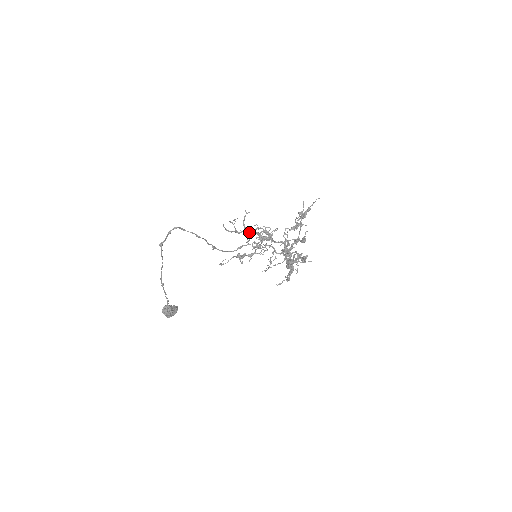
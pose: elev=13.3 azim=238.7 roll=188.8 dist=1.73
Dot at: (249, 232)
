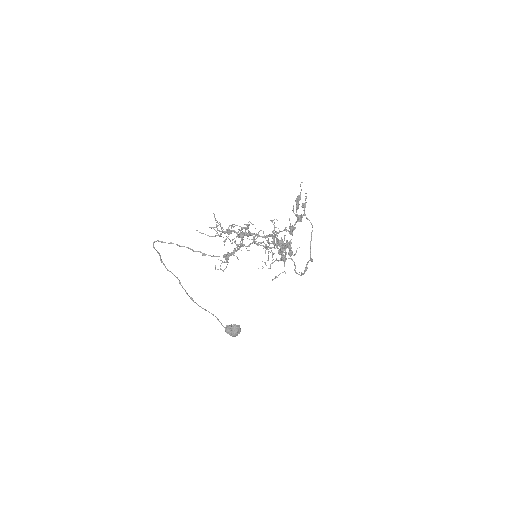
Dot at: (225, 232)
